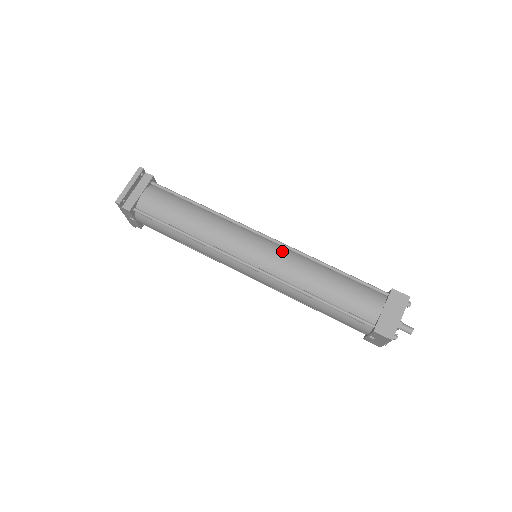
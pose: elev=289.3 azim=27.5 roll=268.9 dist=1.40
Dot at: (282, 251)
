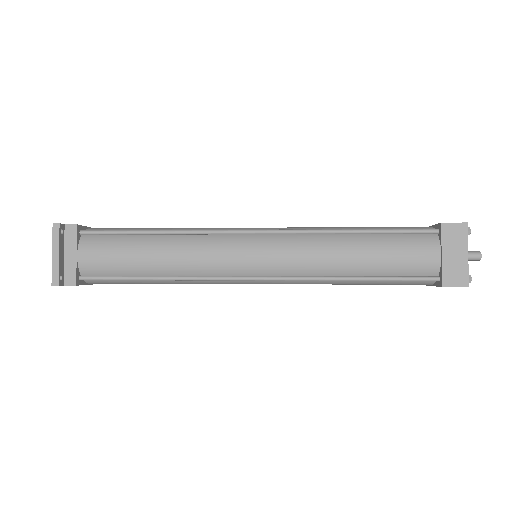
Dot at: (287, 241)
